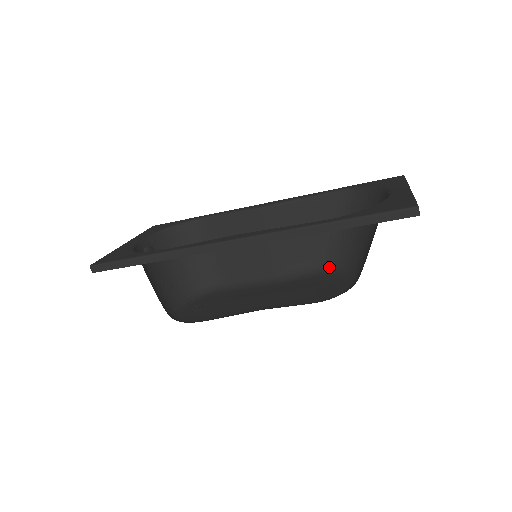
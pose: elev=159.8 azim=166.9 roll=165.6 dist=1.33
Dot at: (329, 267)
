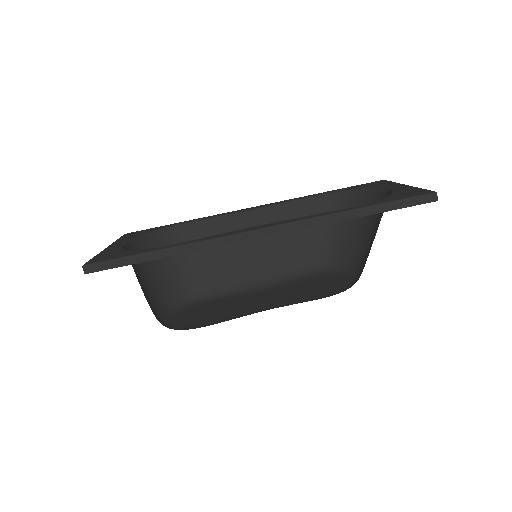
Dot at: (319, 269)
